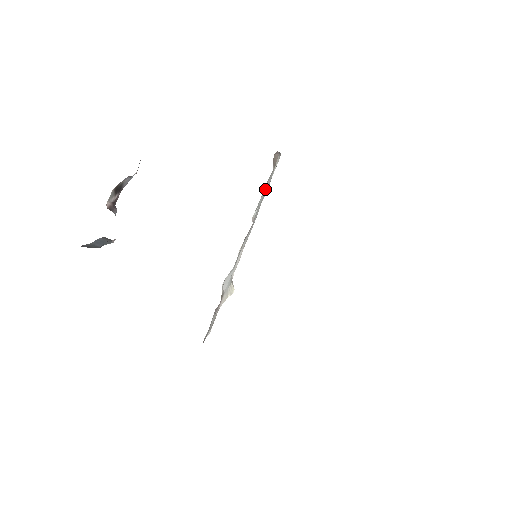
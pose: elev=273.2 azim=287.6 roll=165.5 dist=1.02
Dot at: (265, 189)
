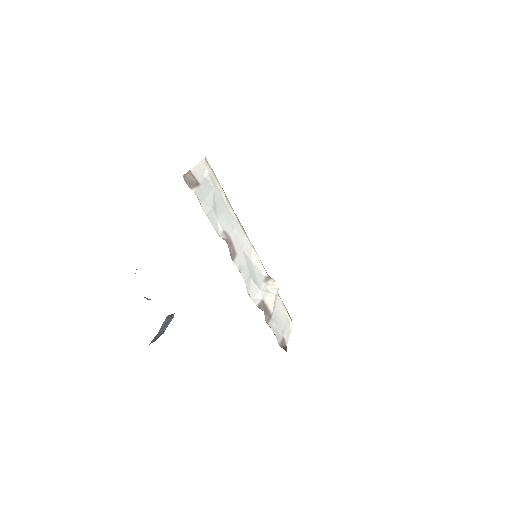
Dot at: (208, 207)
